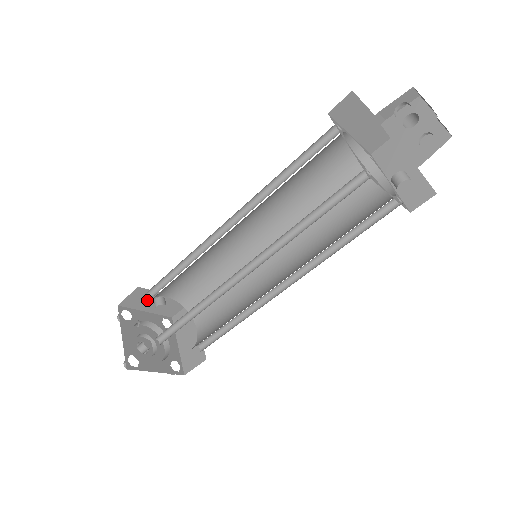
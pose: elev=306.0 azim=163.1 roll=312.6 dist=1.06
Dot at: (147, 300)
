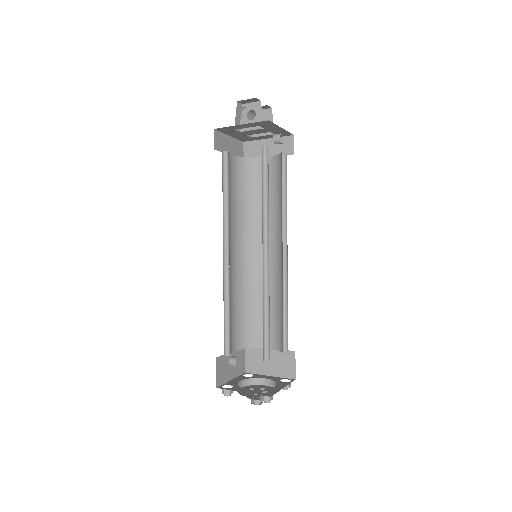
Dot at: (226, 367)
